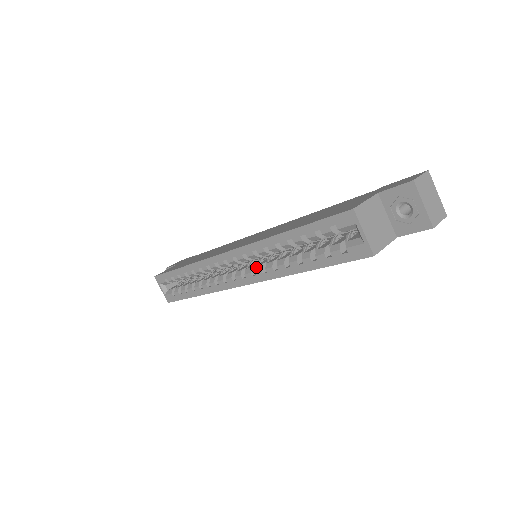
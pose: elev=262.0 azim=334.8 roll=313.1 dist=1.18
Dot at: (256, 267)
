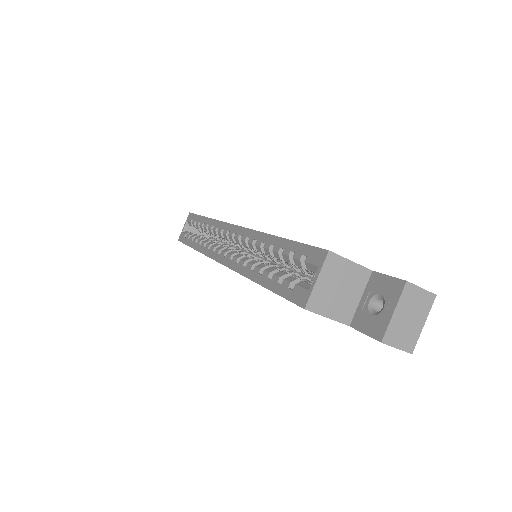
Dot at: (239, 254)
